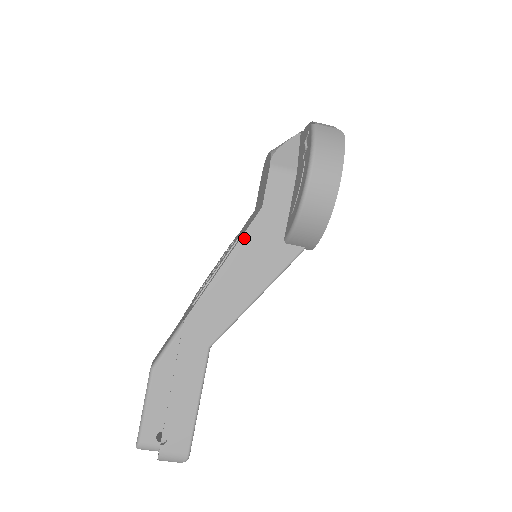
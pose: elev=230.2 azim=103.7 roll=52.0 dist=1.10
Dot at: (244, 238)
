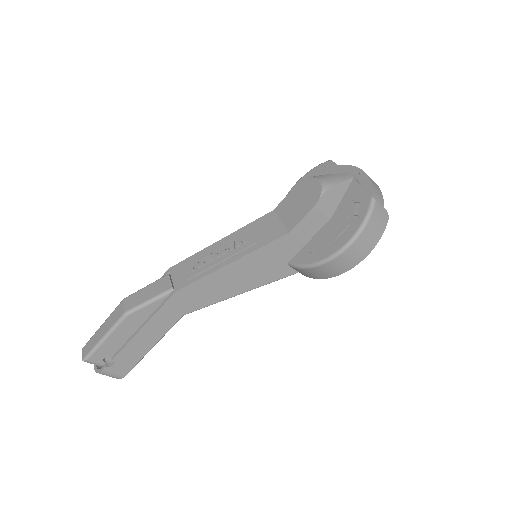
Dot at: (260, 250)
